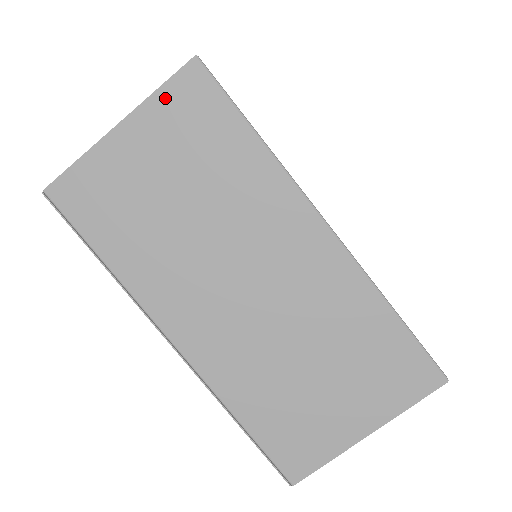
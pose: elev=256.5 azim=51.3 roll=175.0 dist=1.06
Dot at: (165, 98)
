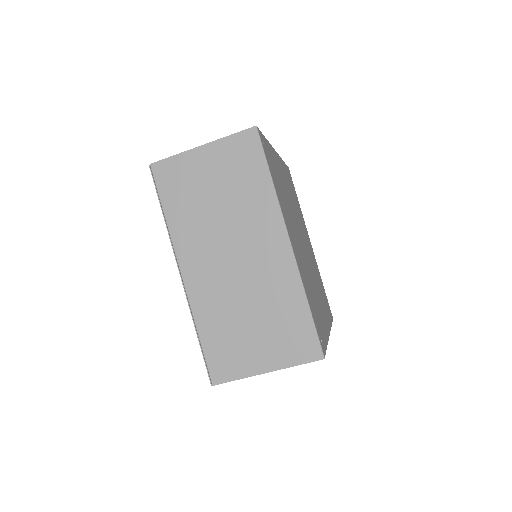
Dot at: (232, 141)
